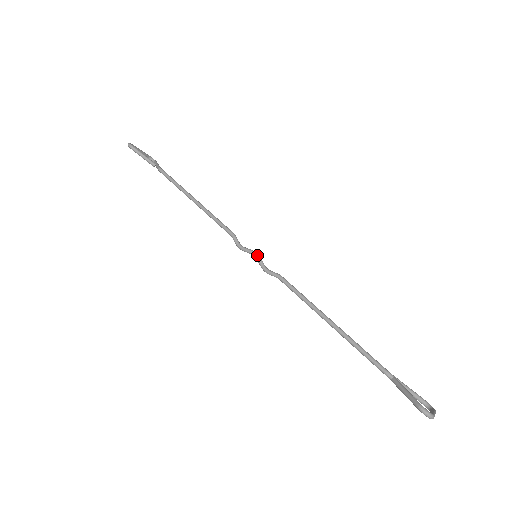
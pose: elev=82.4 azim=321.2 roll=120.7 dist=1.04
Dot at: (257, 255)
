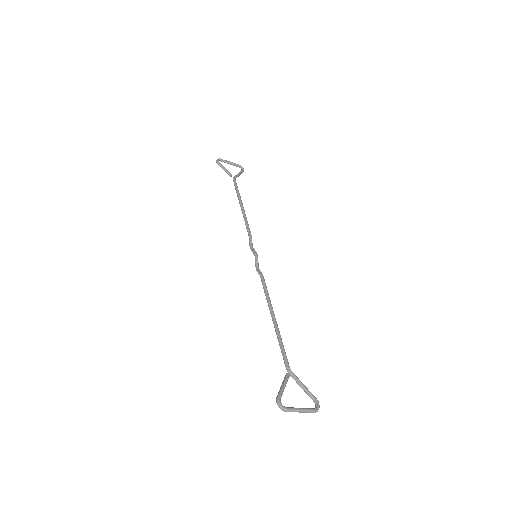
Dot at: (255, 255)
